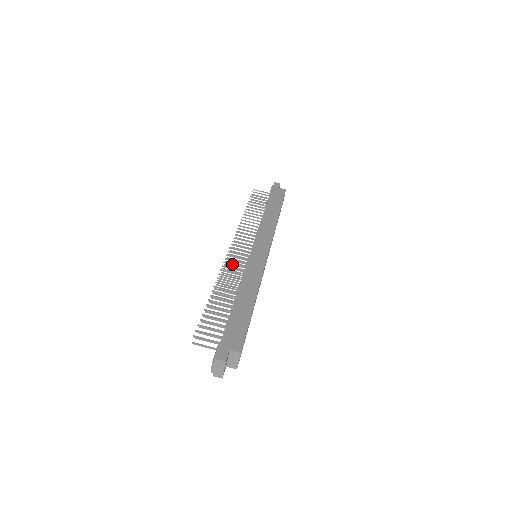
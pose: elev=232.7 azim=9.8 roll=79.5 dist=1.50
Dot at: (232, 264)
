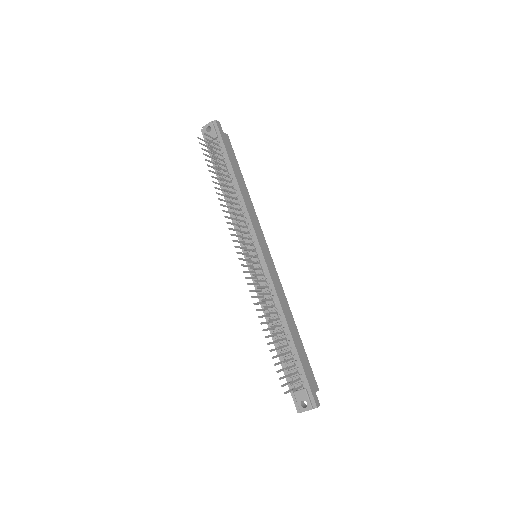
Dot at: (259, 281)
